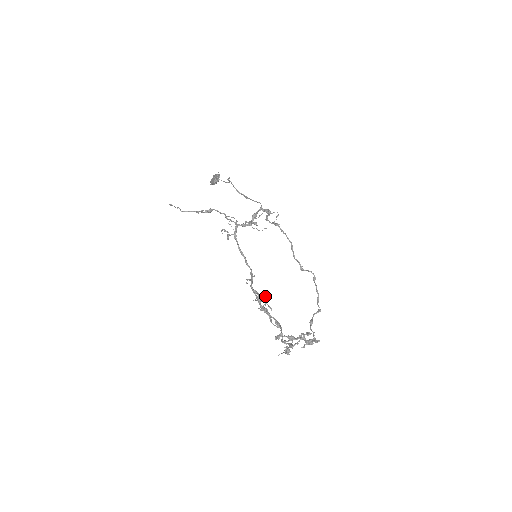
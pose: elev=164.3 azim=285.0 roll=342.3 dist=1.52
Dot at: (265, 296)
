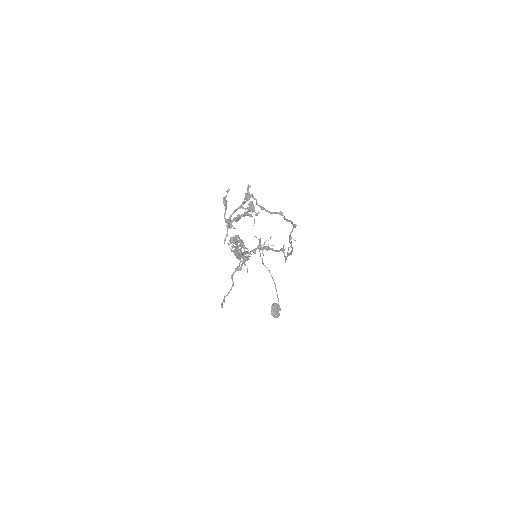
Dot at: occluded
